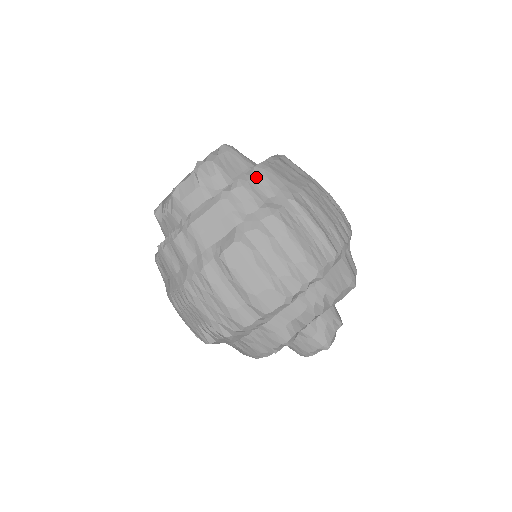
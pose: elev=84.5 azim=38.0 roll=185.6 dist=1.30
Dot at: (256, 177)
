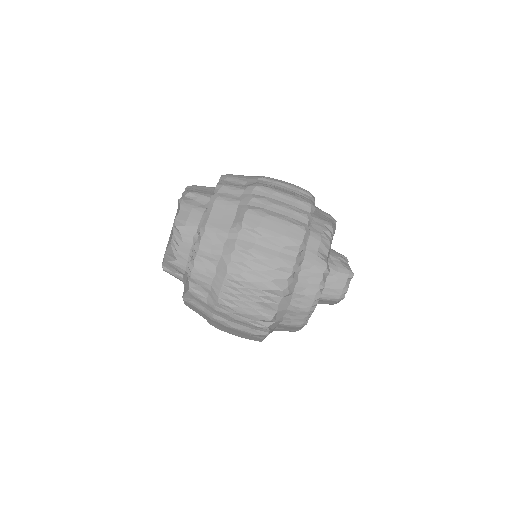
Dot at: (227, 180)
